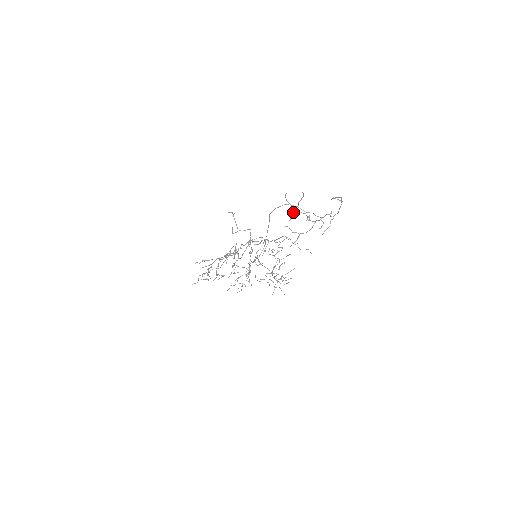
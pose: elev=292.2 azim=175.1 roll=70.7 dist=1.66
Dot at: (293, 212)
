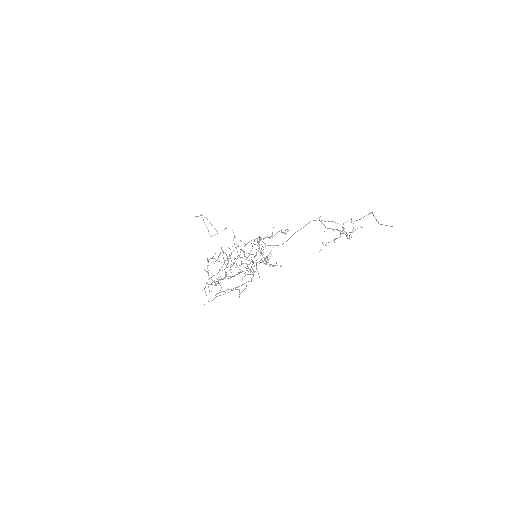
Dot at: occluded
